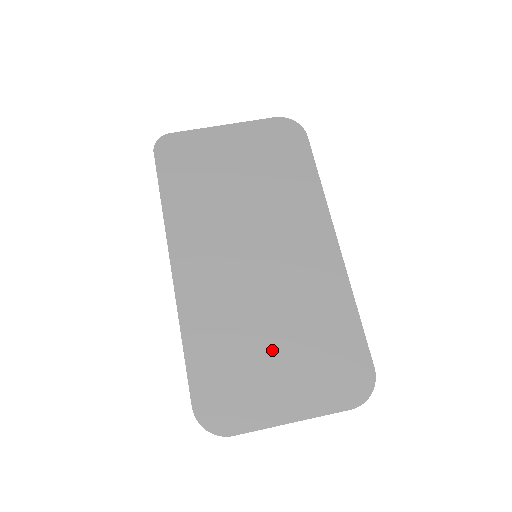
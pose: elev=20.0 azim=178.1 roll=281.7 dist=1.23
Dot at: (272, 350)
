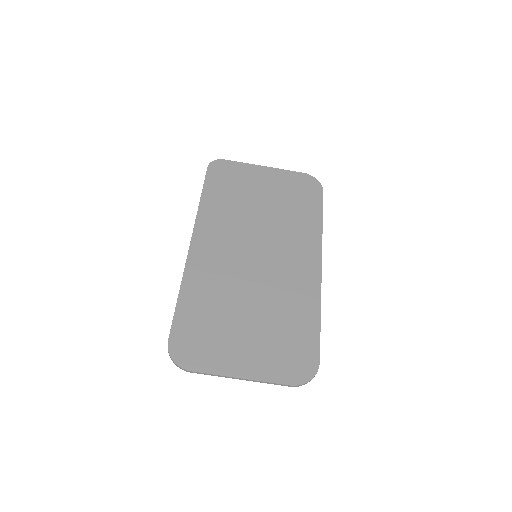
Dot at: (244, 322)
